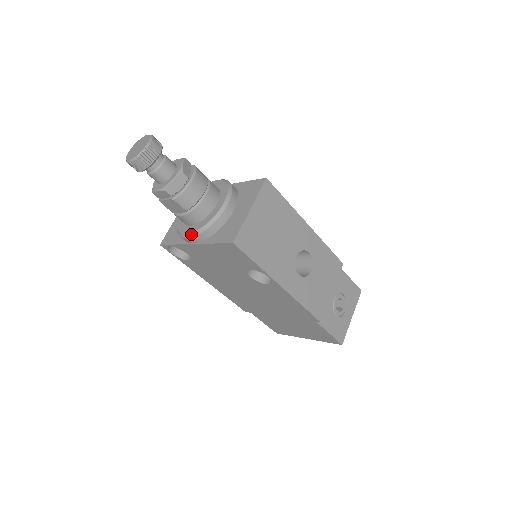
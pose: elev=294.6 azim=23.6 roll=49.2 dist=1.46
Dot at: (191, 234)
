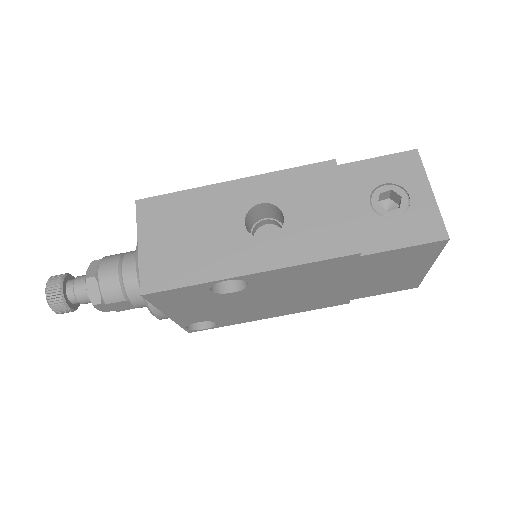
Dot at: (151, 313)
